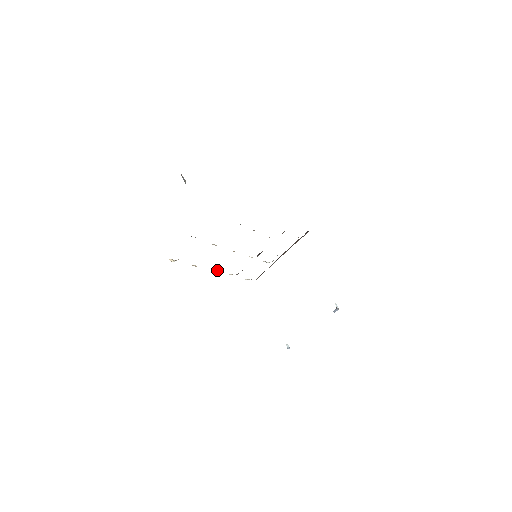
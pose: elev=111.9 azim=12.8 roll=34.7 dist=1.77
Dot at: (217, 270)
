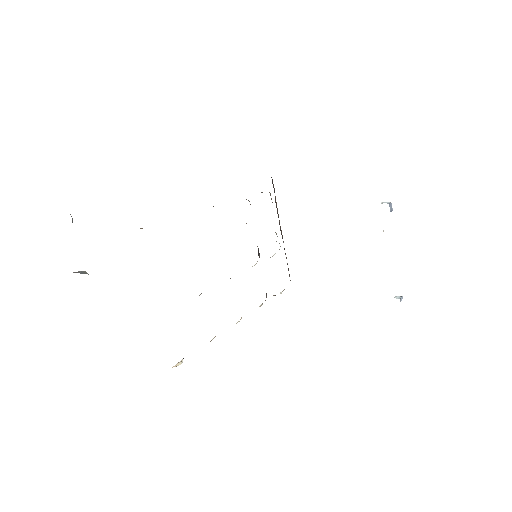
Dot at: (241, 317)
